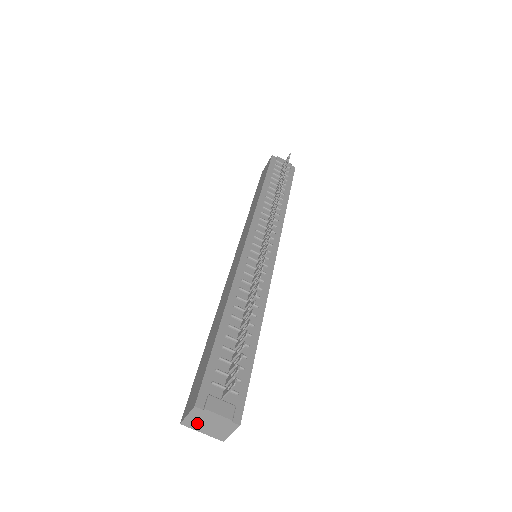
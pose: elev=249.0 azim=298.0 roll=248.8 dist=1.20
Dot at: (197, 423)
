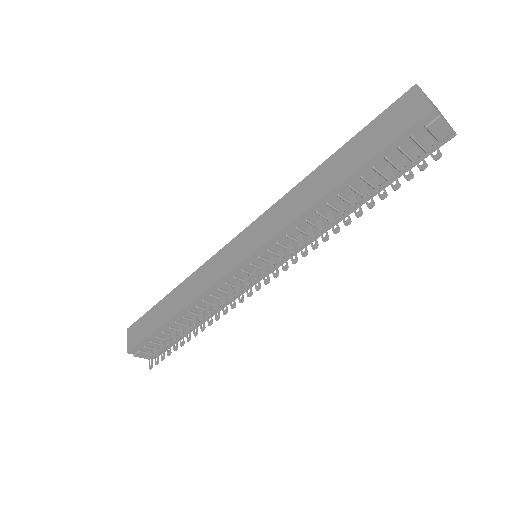
Dot at: occluded
